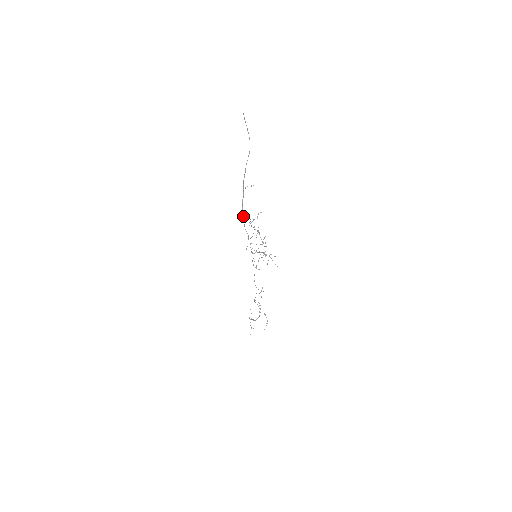
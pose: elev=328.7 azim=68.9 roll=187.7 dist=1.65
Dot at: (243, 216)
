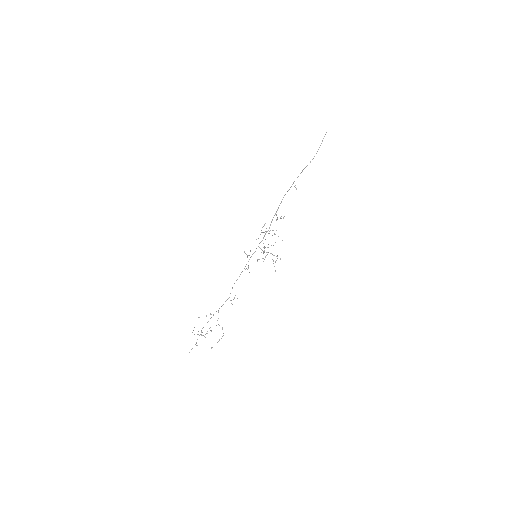
Dot at: occluded
